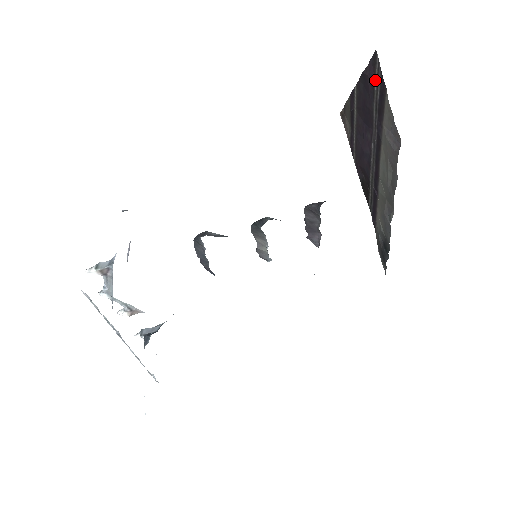
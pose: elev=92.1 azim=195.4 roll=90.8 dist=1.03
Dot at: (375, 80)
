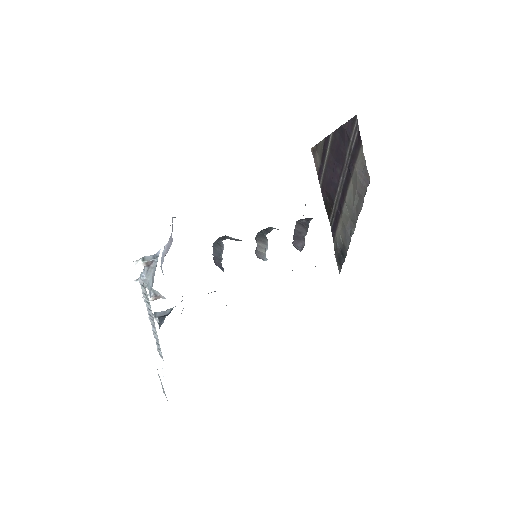
Dot at: (352, 134)
